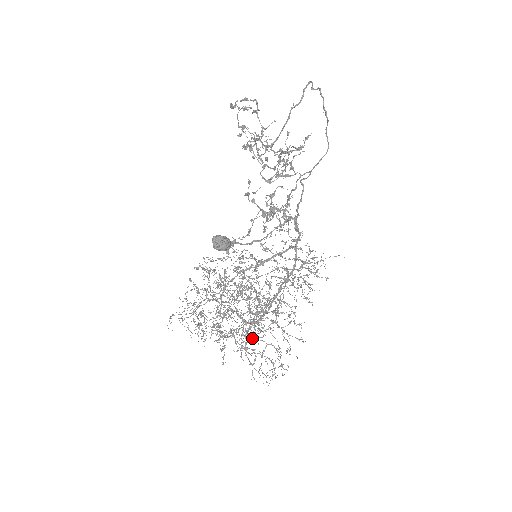
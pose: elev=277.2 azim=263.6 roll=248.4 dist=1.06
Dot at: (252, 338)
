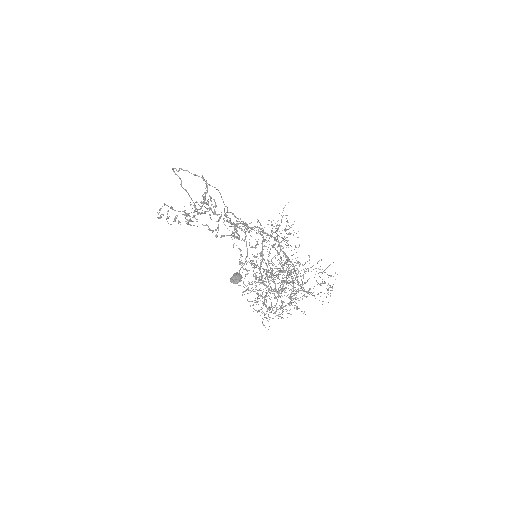
Dot at: occluded
